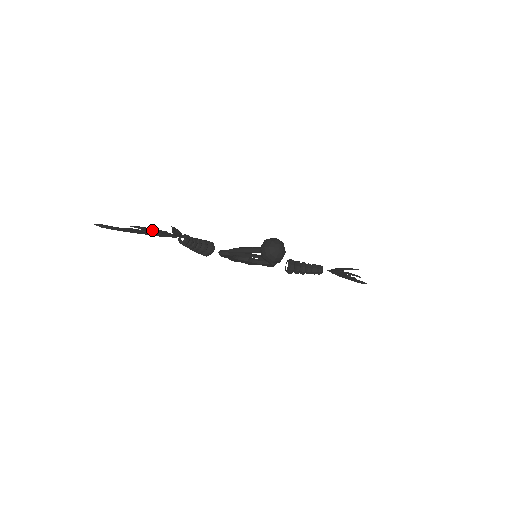
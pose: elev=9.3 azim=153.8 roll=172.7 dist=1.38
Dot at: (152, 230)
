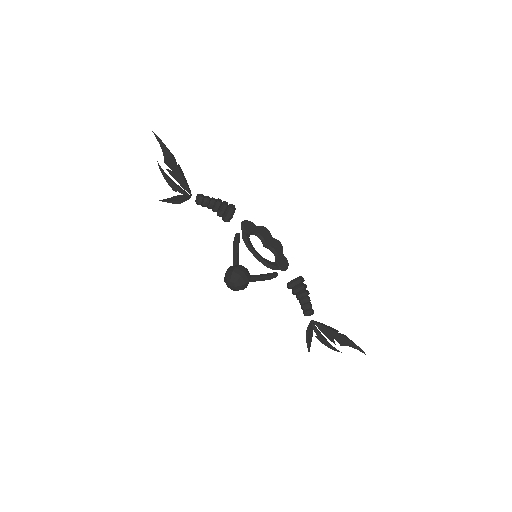
Dot at: (168, 179)
